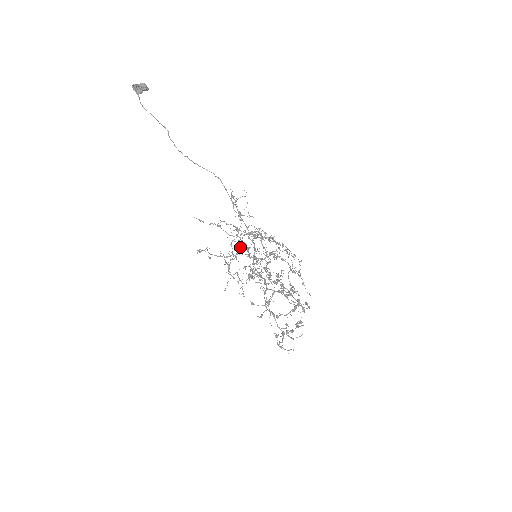
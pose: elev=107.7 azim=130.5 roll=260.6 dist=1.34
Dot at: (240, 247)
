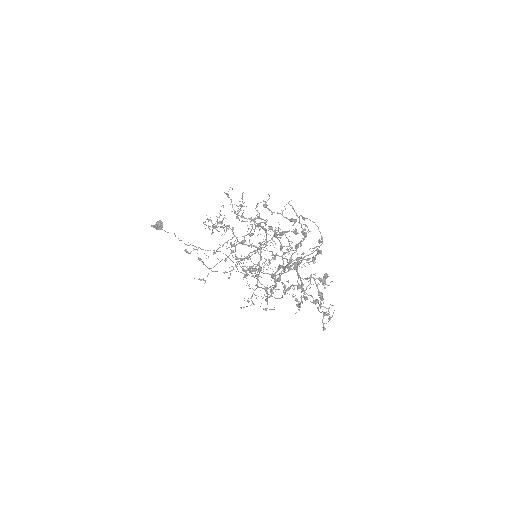
Dot at: (228, 226)
